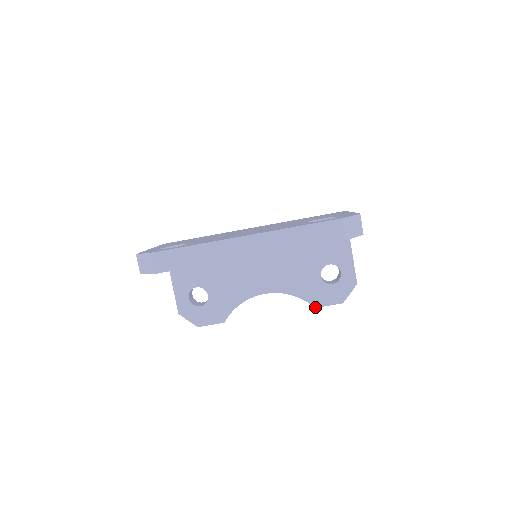
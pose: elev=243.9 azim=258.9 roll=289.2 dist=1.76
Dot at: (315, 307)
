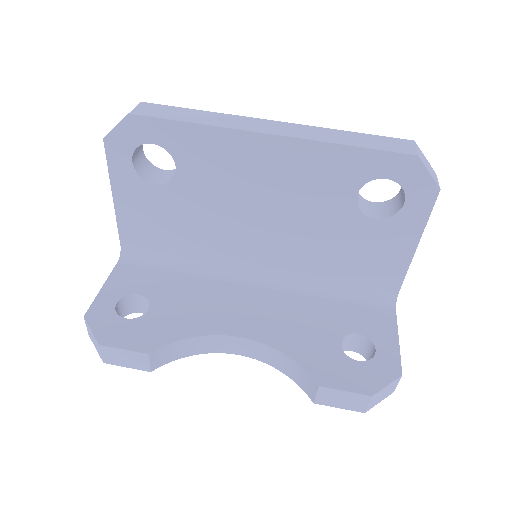
Dot at: (319, 385)
